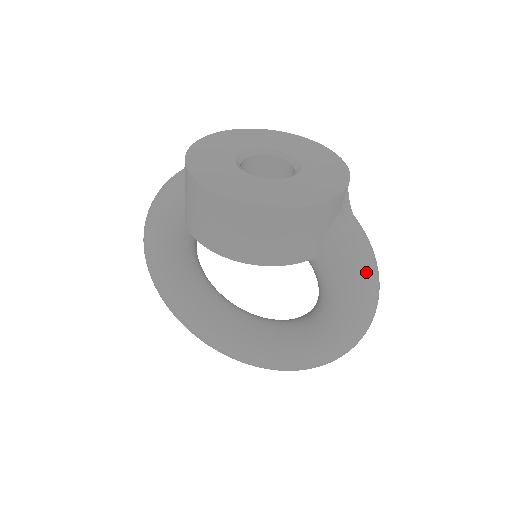
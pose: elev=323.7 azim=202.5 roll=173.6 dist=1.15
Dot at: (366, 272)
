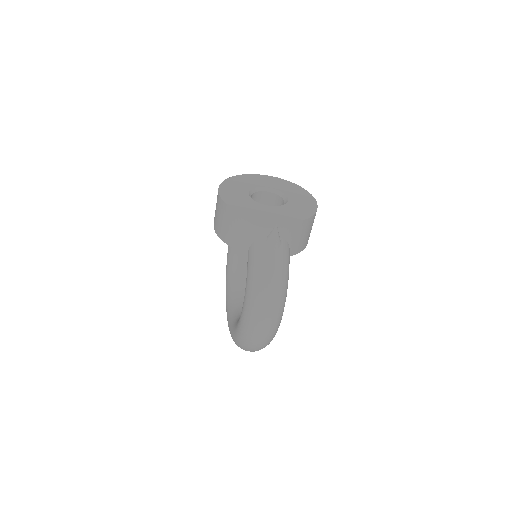
Dot at: (260, 280)
